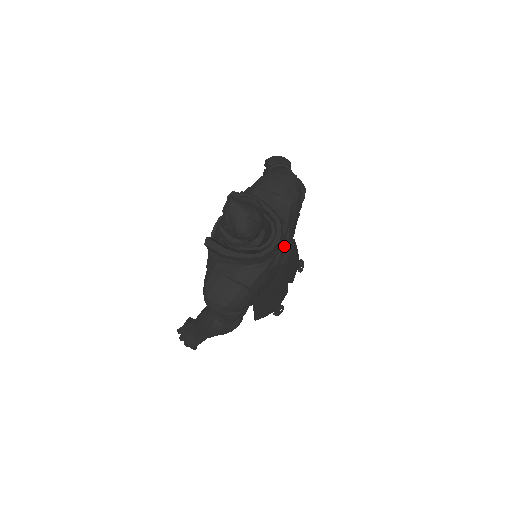
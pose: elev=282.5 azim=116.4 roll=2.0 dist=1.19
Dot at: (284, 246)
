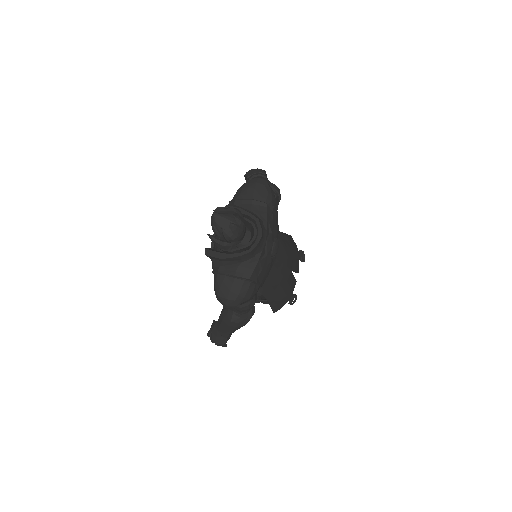
Dot at: (269, 239)
